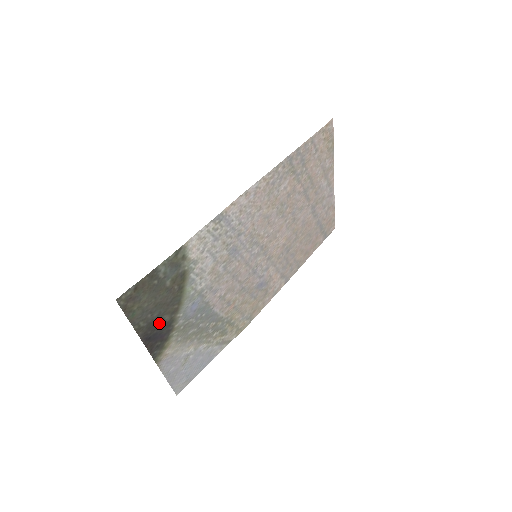
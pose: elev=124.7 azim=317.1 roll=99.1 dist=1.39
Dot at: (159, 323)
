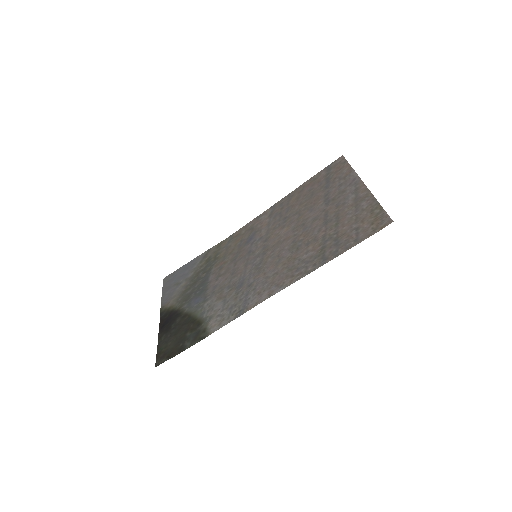
Dot at: (172, 324)
